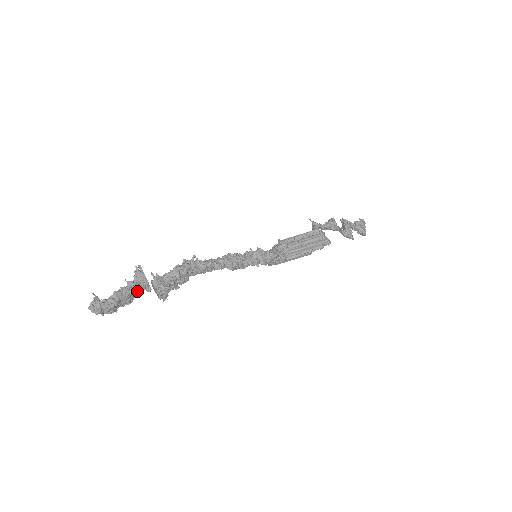
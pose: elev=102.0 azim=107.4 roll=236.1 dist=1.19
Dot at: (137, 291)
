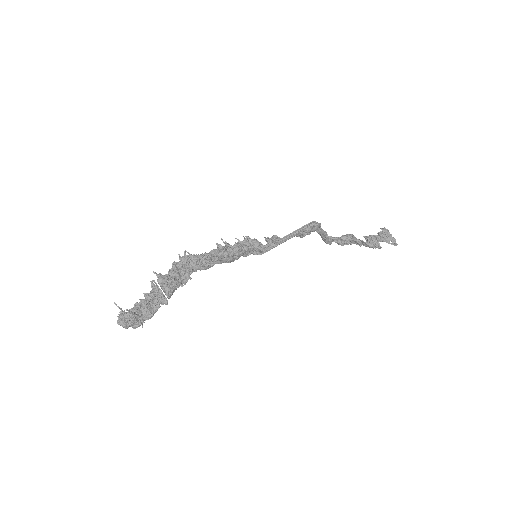
Dot at: (156, 304)
